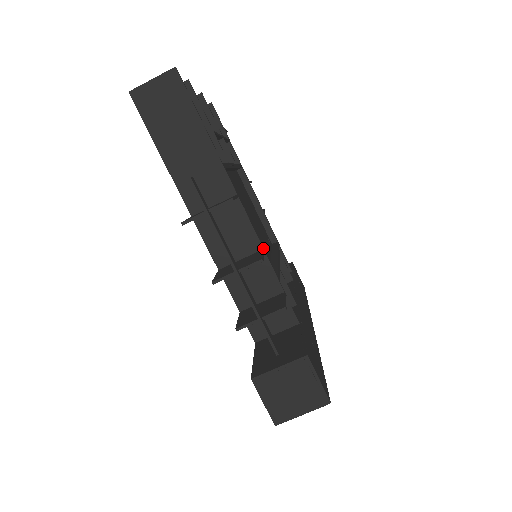
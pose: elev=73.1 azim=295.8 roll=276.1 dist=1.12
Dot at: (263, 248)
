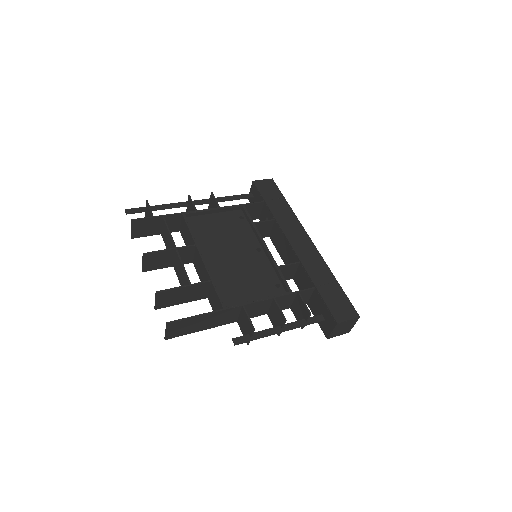
Dot at: (273, 298)
